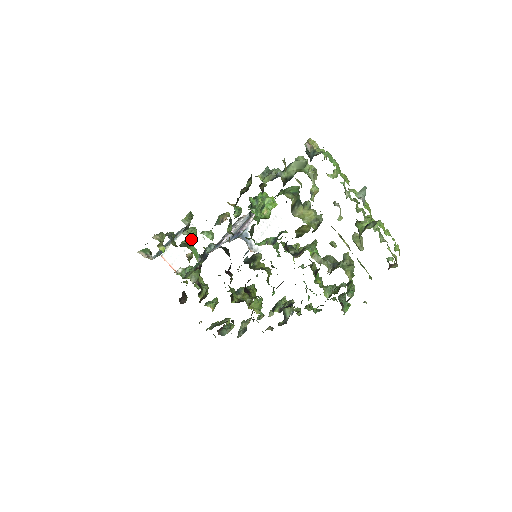
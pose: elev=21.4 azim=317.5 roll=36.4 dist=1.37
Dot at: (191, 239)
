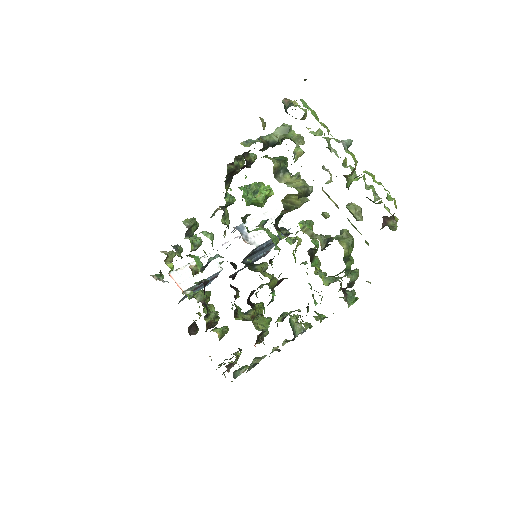
Dot at: (193, 245)
